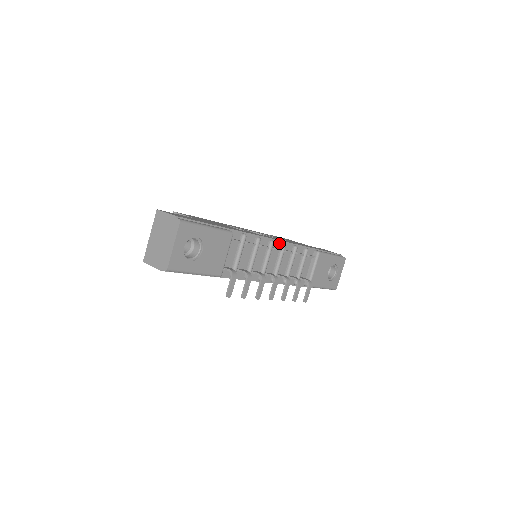
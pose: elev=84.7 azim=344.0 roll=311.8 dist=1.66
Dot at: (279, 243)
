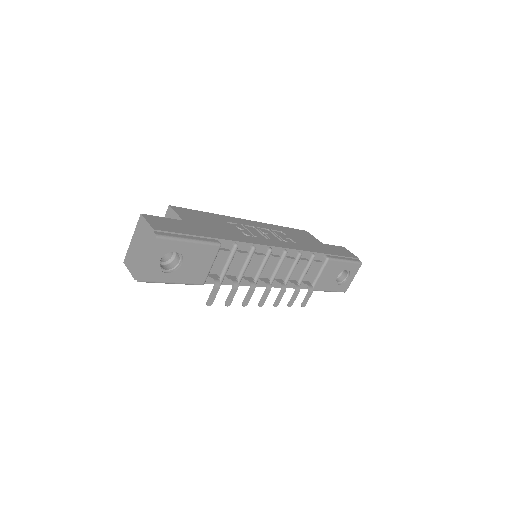
Dot at: (280, 250)
